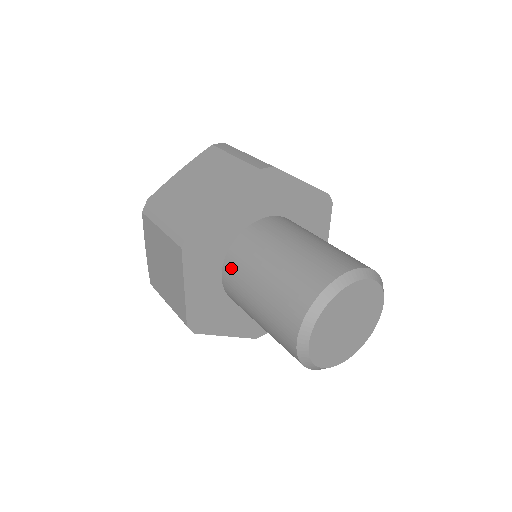
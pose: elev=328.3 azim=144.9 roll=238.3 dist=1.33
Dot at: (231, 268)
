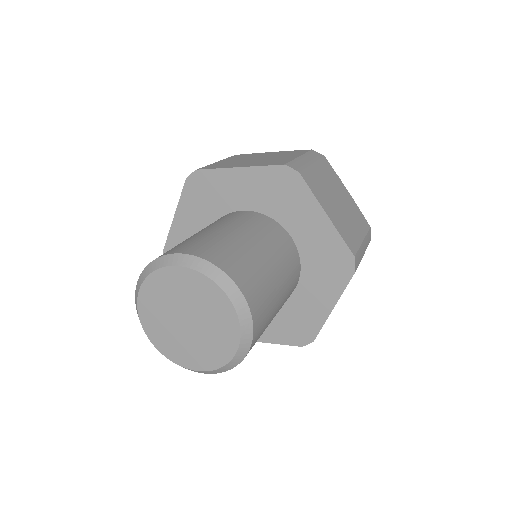
Dot at: occluded
